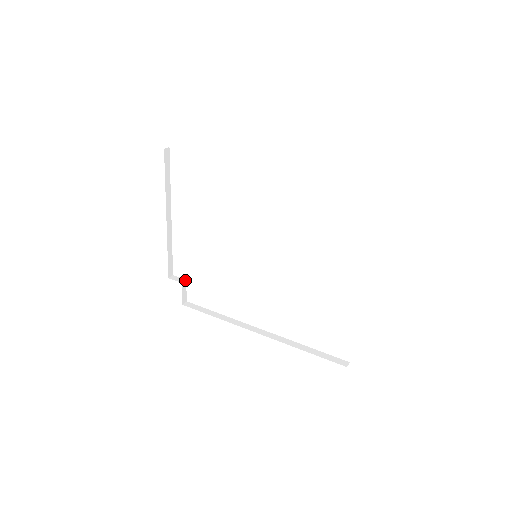
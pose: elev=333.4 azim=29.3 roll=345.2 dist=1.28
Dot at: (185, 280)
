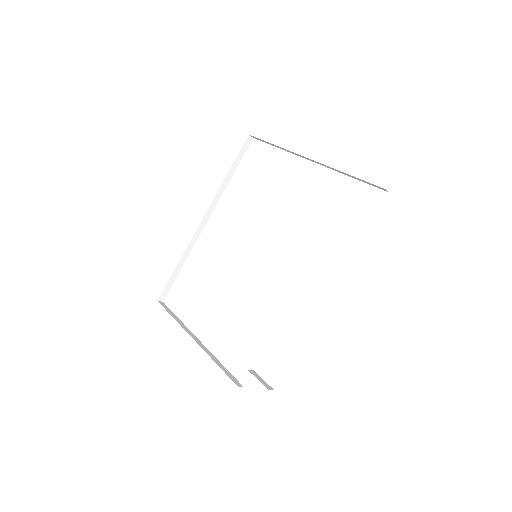
Dot at: (252, 371)
